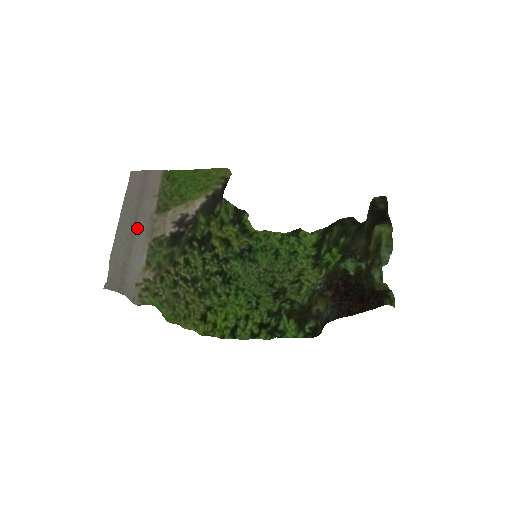
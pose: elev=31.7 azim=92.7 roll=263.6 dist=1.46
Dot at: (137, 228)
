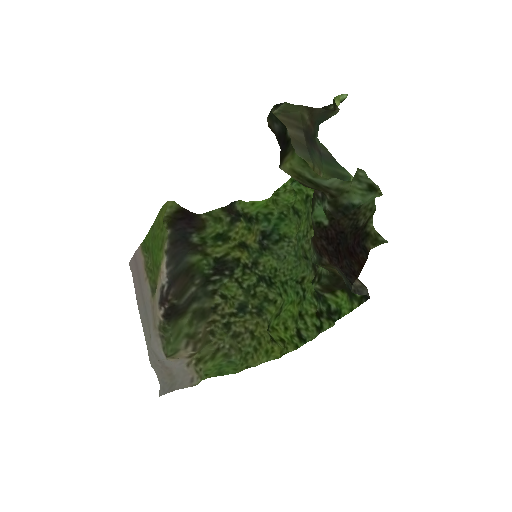
Dot at: (149, 323)
